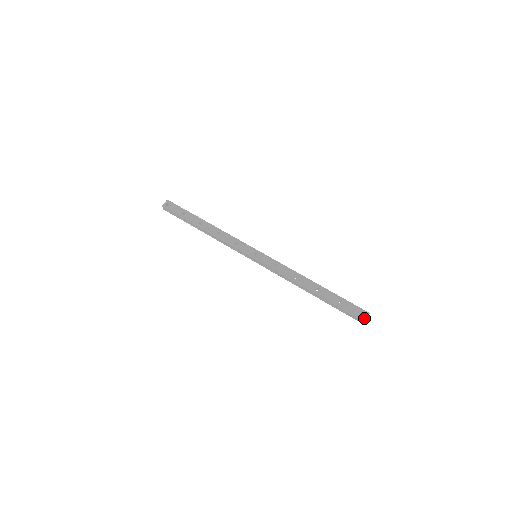
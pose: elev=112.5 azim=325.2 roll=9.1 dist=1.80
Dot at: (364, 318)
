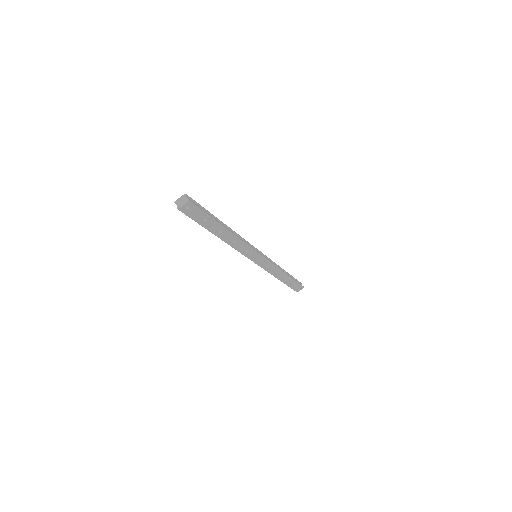
Dot at: occluded
